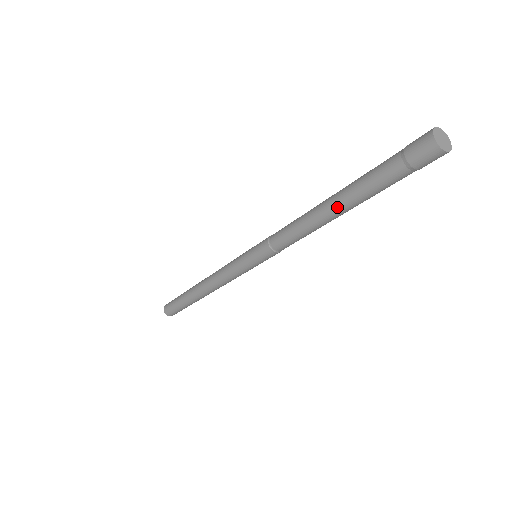
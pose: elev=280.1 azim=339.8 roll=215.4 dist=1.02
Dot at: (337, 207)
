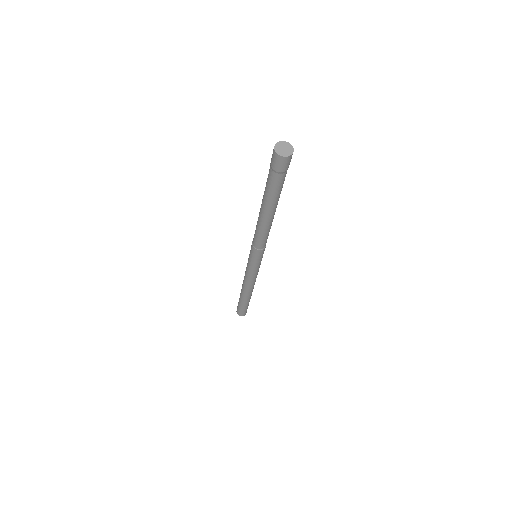
Dot at: (262, 204)
